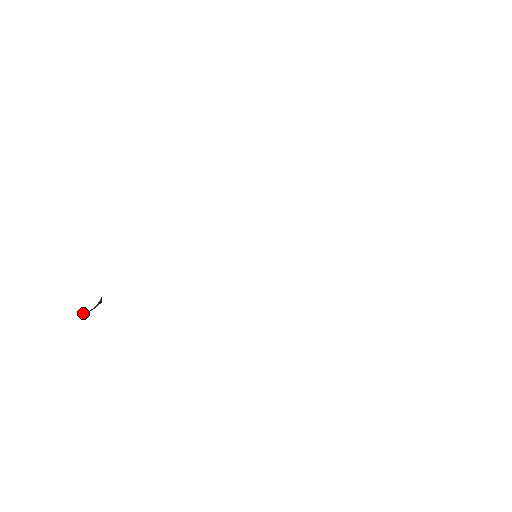
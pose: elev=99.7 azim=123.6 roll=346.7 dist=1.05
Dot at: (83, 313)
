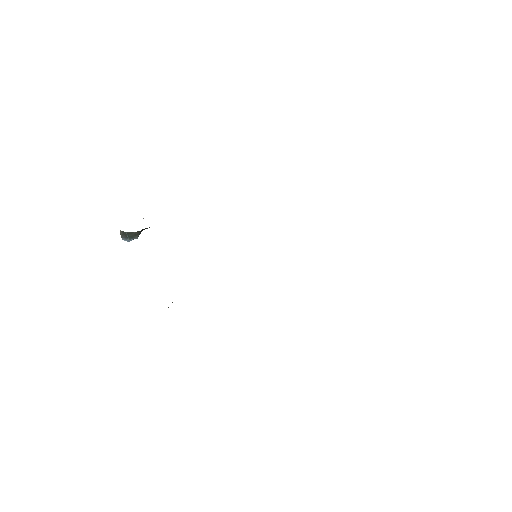
Dot at: (121, 235)
